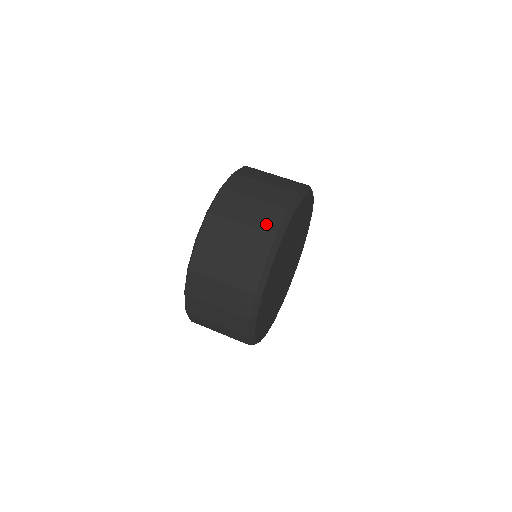
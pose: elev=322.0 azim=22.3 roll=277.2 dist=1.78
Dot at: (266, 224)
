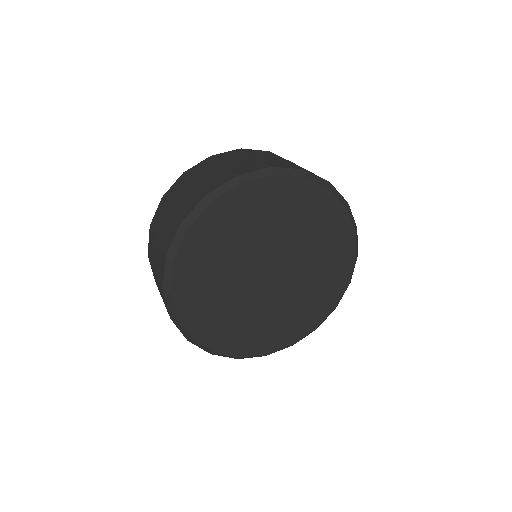
Dot at: (182, 211)
